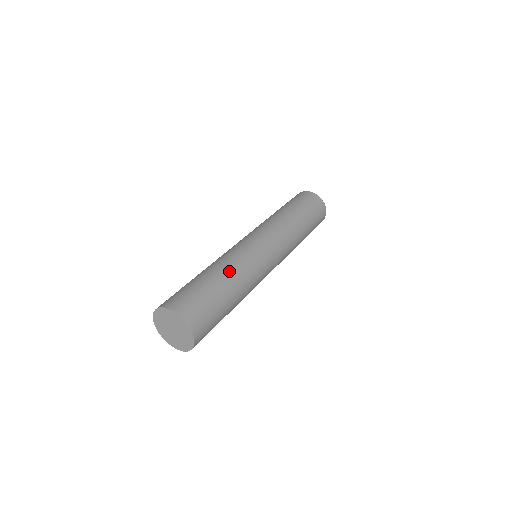
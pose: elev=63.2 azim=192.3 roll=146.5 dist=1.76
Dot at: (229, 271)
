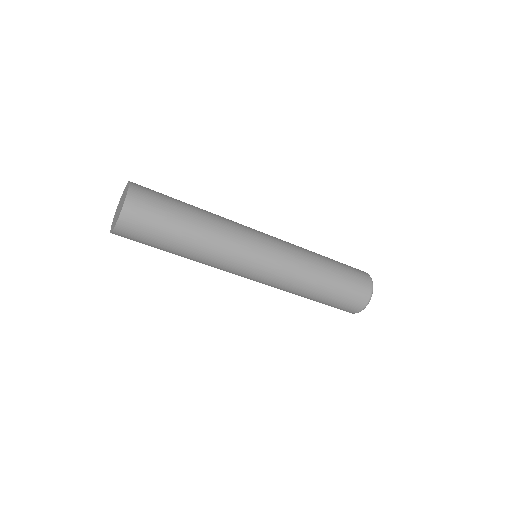
Dot at: (208, 226)
